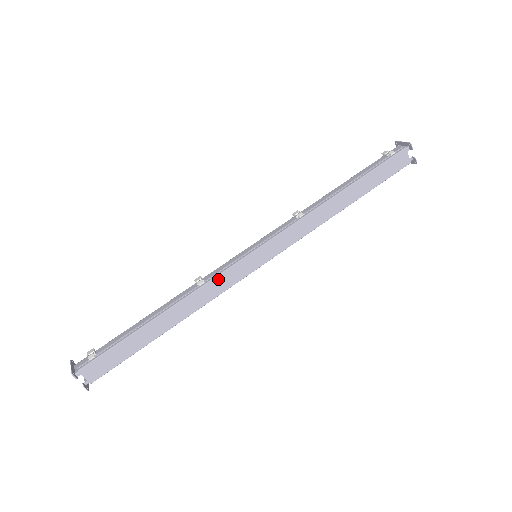
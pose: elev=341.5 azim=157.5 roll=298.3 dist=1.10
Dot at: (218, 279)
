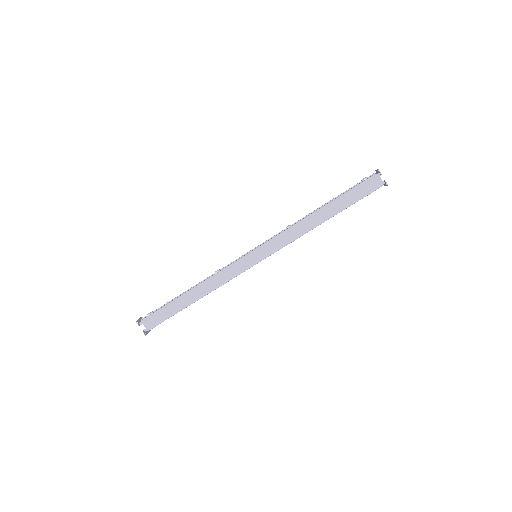
Dot at: (227, 270)
